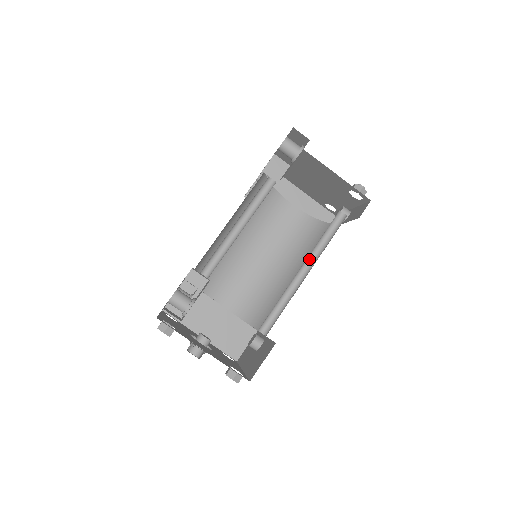
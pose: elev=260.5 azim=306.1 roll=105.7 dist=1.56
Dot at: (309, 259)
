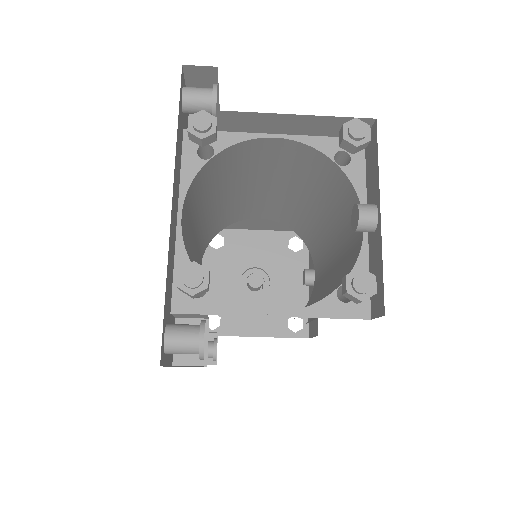
Dot at: occluded
